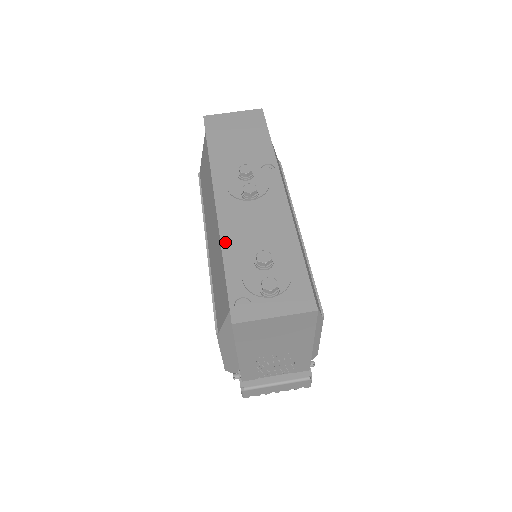
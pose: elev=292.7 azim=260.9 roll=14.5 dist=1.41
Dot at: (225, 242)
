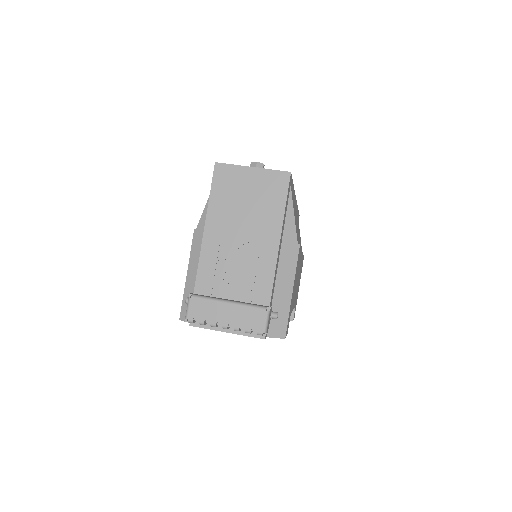
Dot at: occluded
